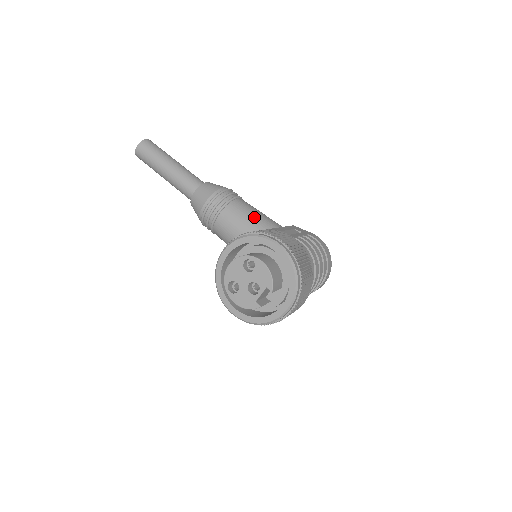
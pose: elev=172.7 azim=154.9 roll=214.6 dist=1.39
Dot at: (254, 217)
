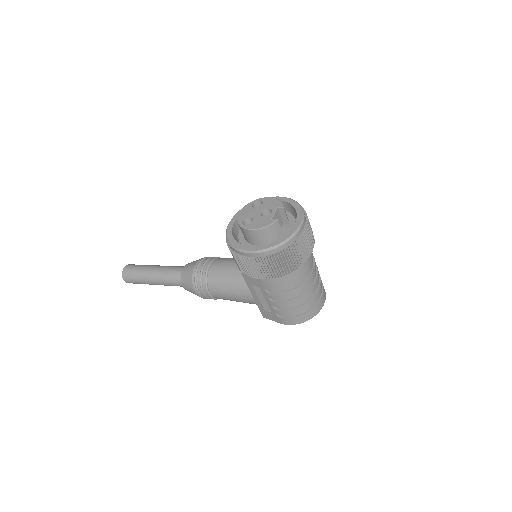
Dot at: occluded
